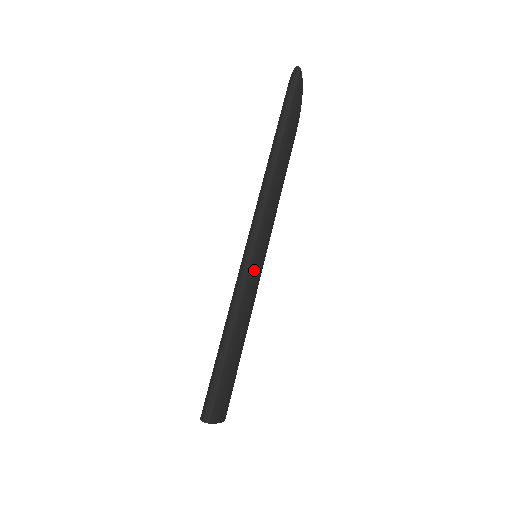
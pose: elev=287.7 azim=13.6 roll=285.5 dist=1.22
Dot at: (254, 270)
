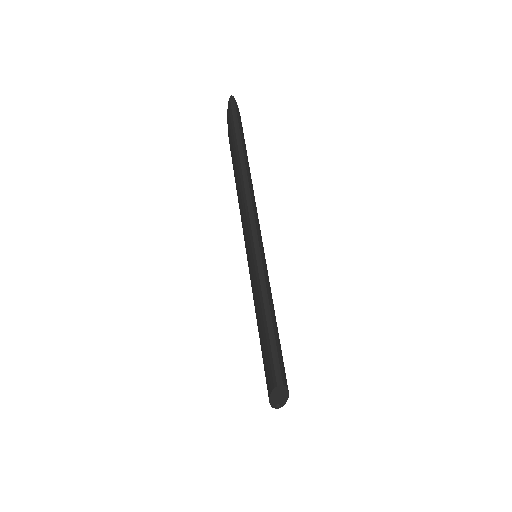
Dot at: (264, 257)
